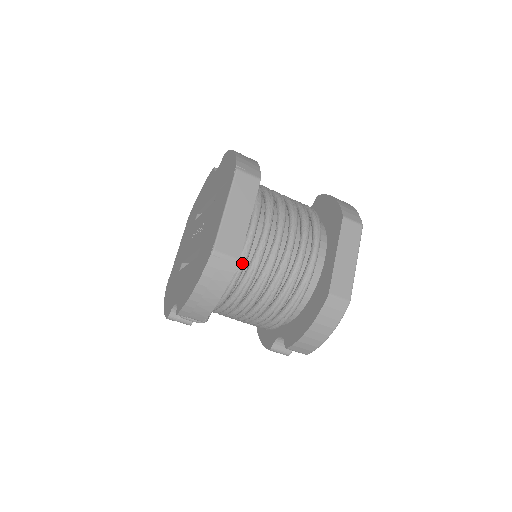
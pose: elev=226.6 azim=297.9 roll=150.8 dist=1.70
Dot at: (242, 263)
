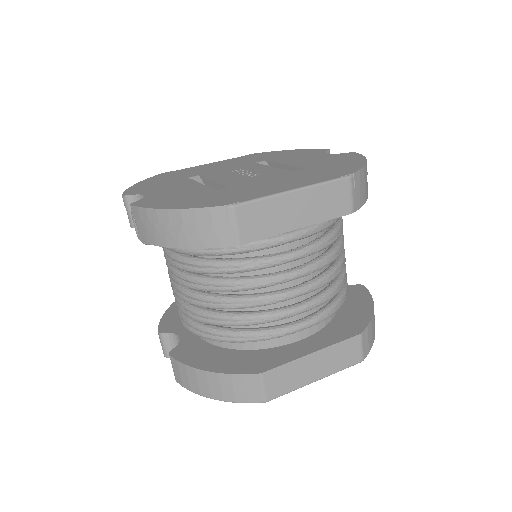
Dot at: (238, 249)
